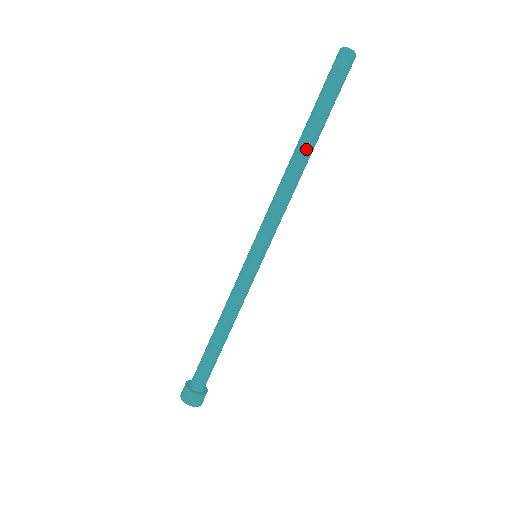
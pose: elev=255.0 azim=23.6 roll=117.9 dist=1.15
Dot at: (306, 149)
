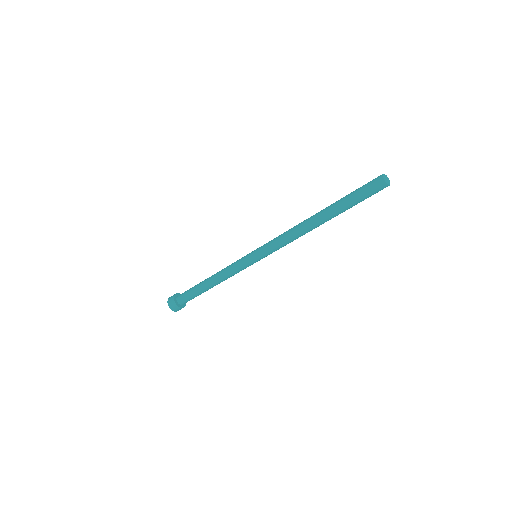
Dot at: (324, 222)
